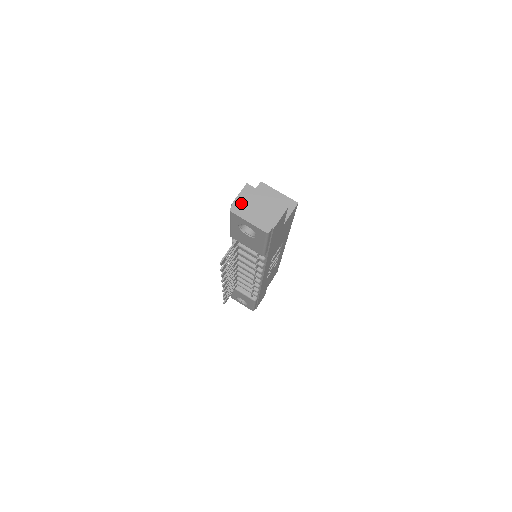
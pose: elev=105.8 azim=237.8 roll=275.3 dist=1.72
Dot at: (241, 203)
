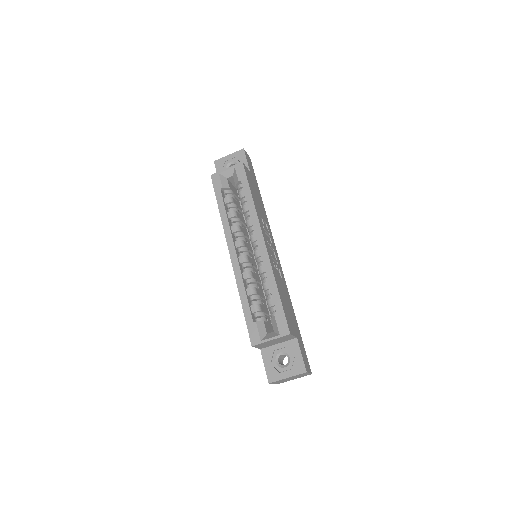
Dot at: occluded
